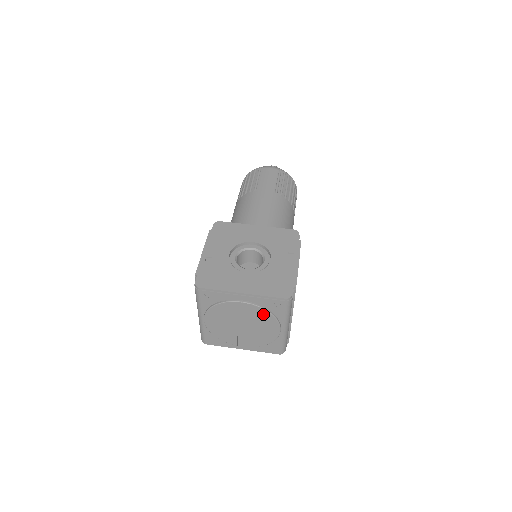
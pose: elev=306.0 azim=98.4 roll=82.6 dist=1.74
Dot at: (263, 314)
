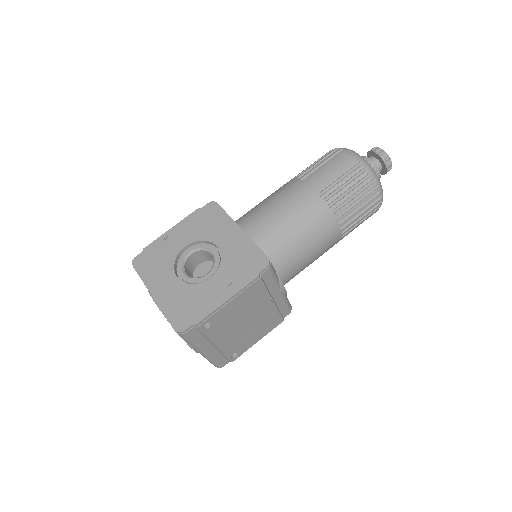
Dot at: occluded
